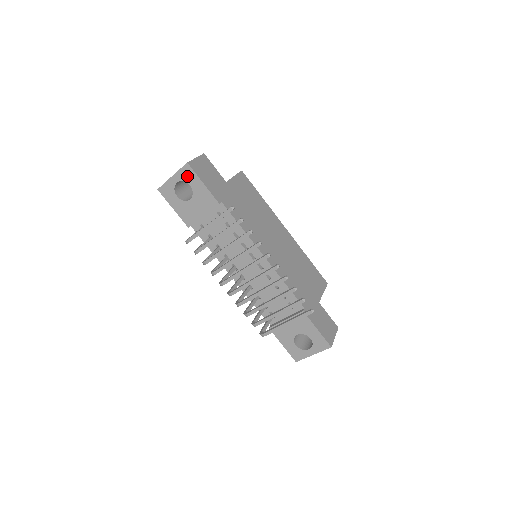
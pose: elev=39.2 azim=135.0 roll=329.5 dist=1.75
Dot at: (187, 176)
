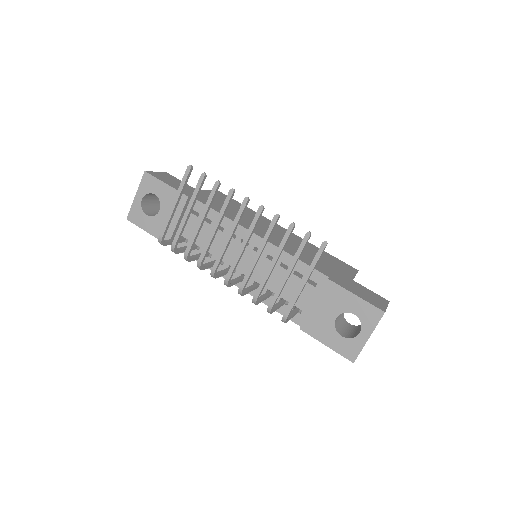
Dot at: (149, 186)
